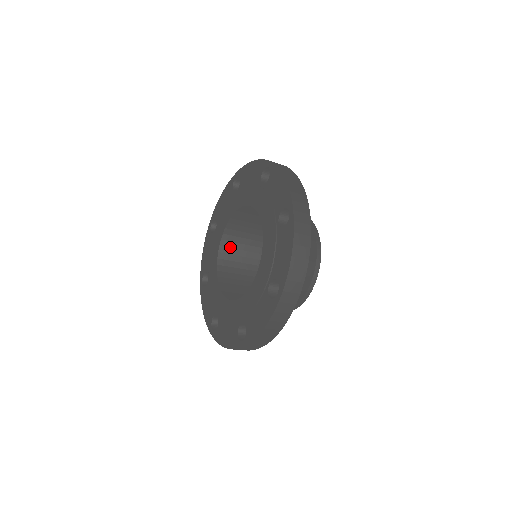
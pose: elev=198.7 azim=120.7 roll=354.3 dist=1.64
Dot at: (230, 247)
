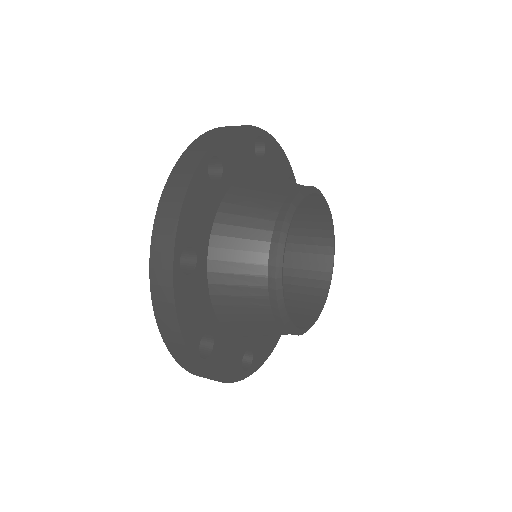
Dot at: occluded
